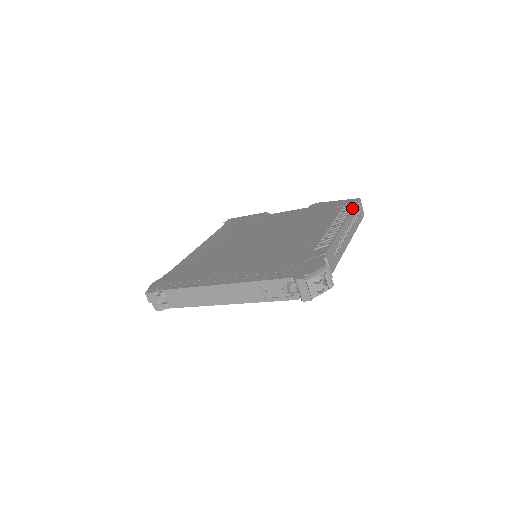
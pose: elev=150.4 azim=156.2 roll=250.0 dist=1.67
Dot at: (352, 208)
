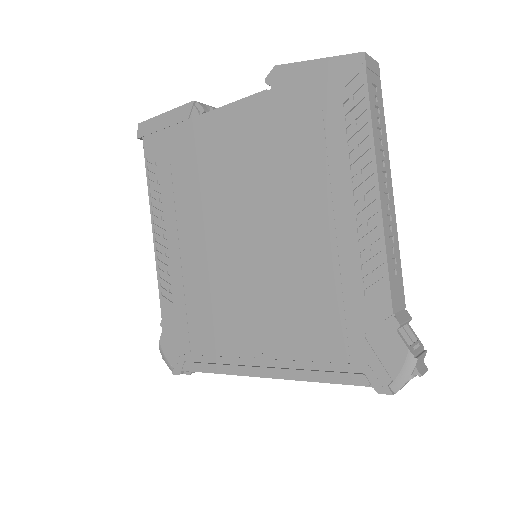
Dot at: (367, 112)
